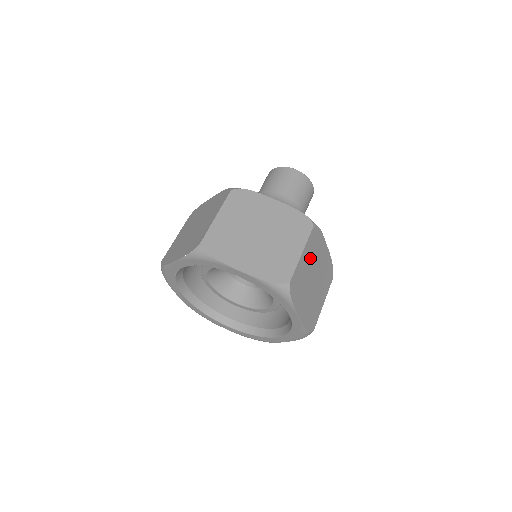
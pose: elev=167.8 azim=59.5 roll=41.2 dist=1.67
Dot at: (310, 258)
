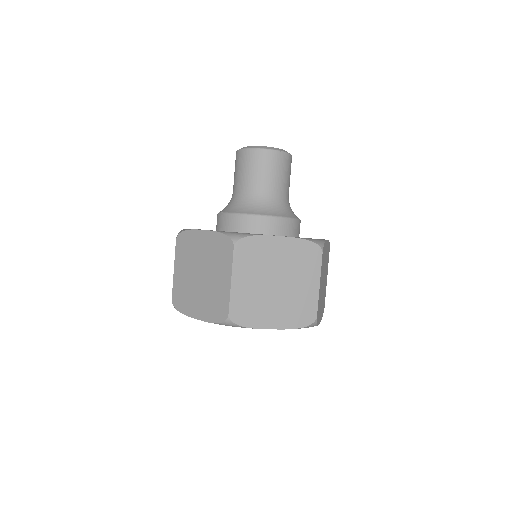
Dot at: (322, 275)
